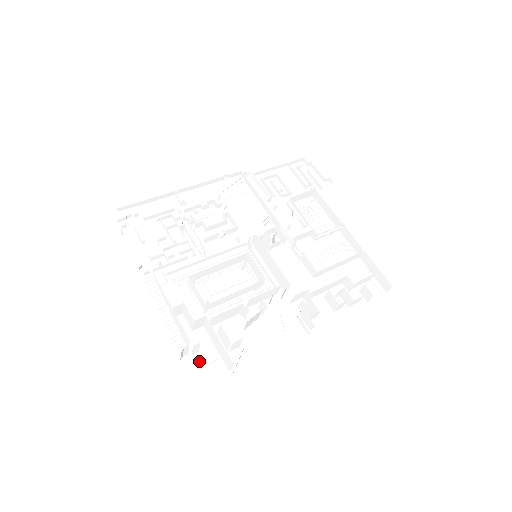
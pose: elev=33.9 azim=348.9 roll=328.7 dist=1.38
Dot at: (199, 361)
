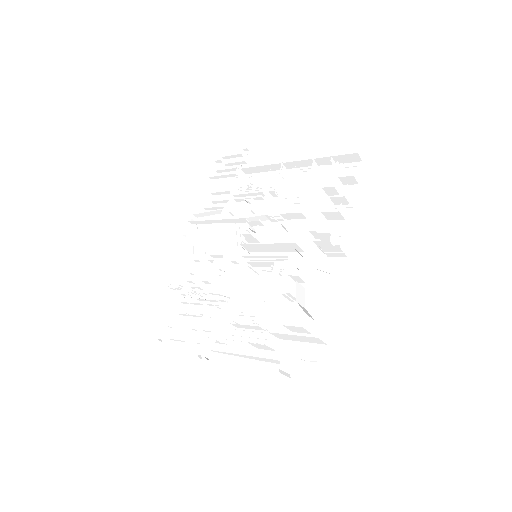
Dot at: (302, 363)
